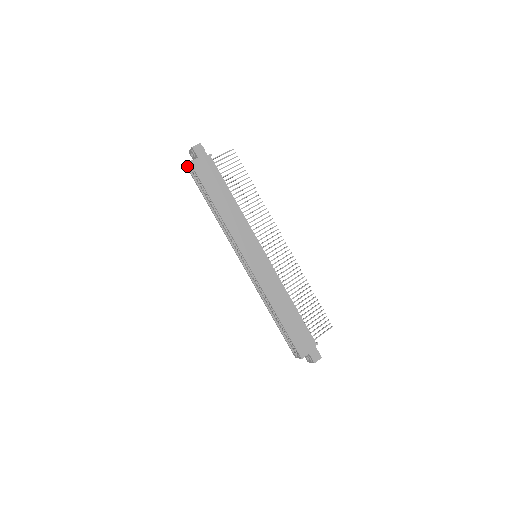
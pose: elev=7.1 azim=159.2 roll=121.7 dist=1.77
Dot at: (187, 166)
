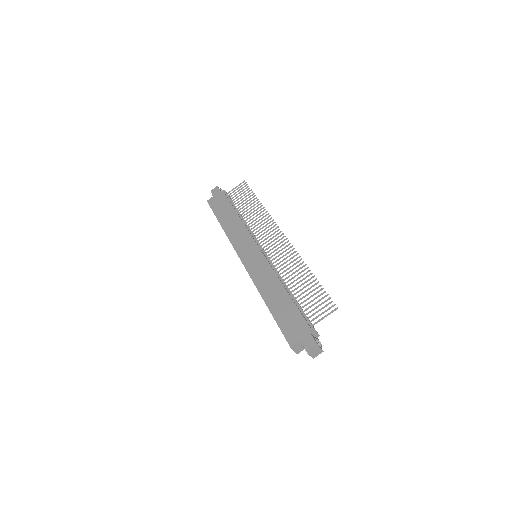
Dot at: occluded
